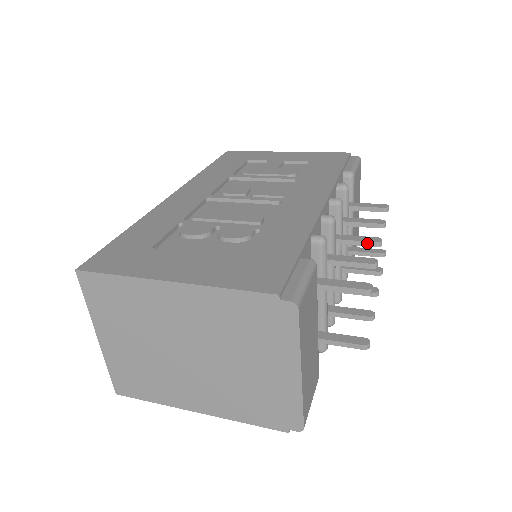
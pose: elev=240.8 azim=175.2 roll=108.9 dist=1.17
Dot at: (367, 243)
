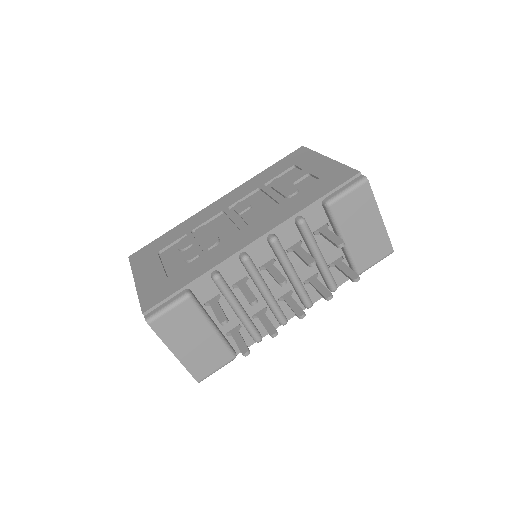
Dot at: (276, 280)
